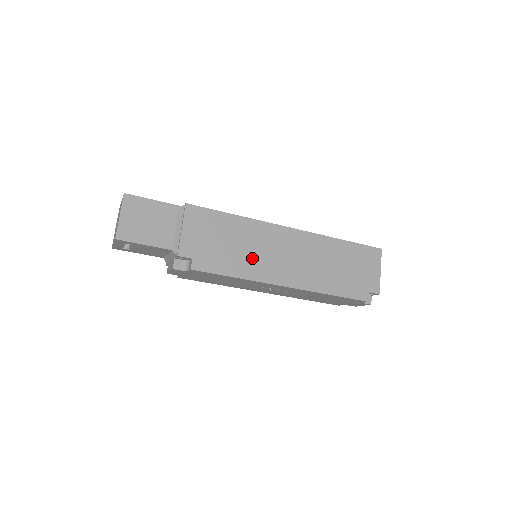
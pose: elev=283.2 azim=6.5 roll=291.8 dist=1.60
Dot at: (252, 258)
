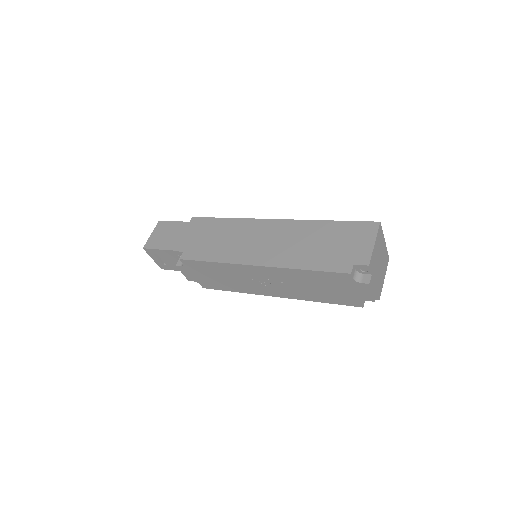
Dot at: (231, 246)
